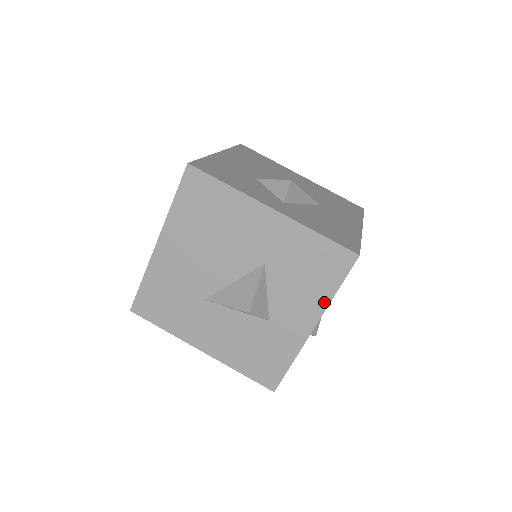
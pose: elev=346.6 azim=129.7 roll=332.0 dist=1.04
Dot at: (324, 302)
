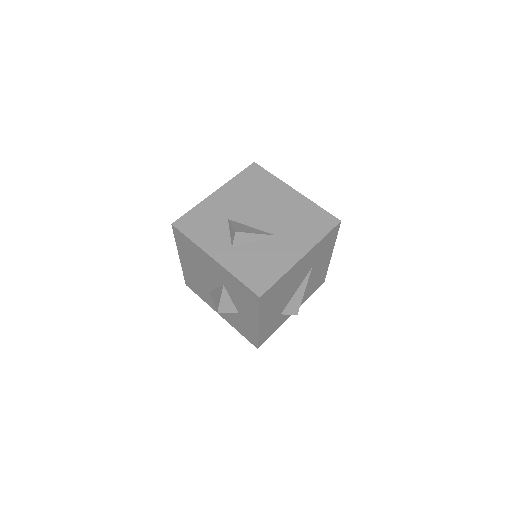
Dot at: (256, 315)
